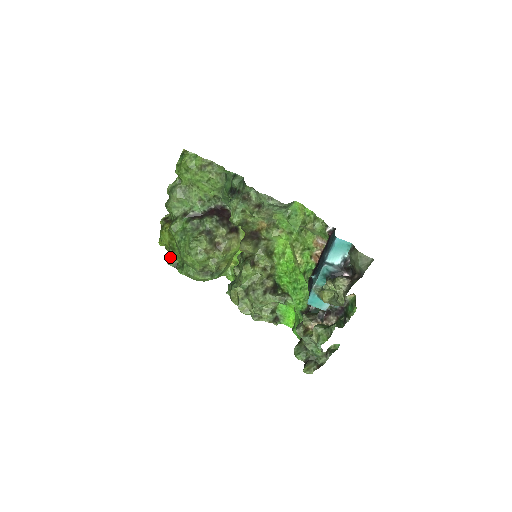
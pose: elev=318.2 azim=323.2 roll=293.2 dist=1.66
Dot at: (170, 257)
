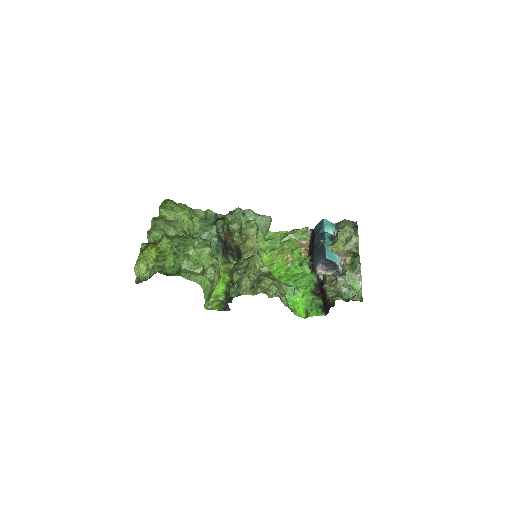
Dot at: (155, 273)
